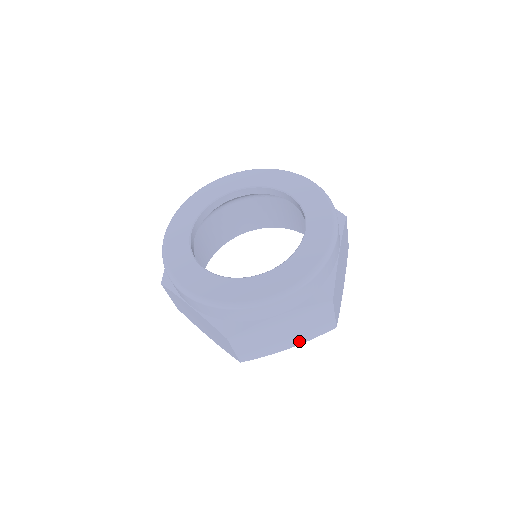
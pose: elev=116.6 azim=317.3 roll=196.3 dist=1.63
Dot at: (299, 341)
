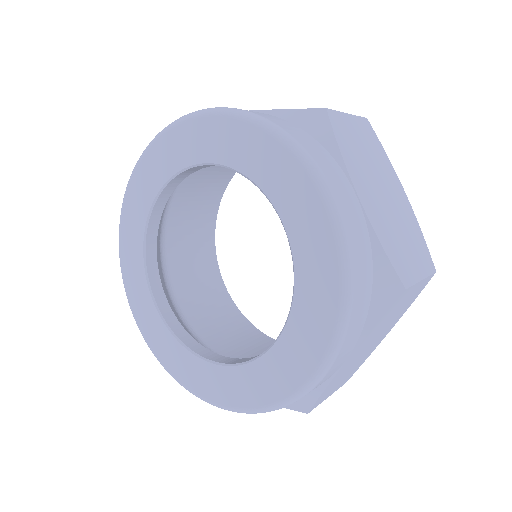
Dot at: (397, 319)
